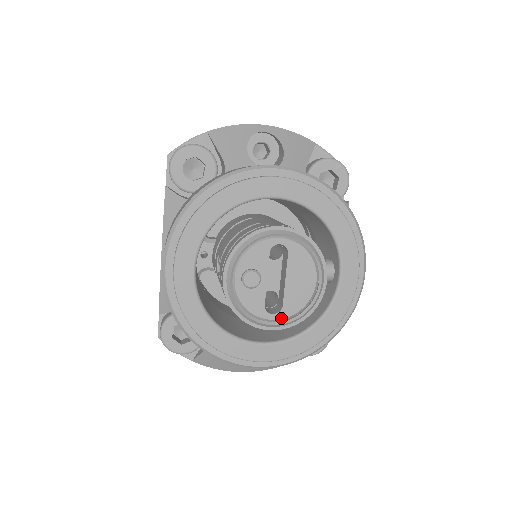
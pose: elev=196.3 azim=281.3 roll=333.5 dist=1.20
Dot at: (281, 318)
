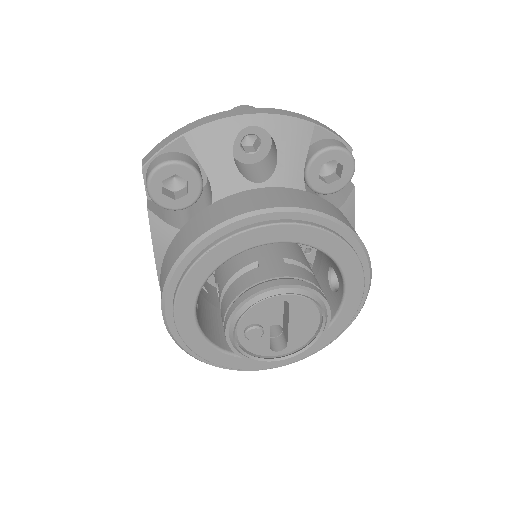
Dot at: (286, 353)
